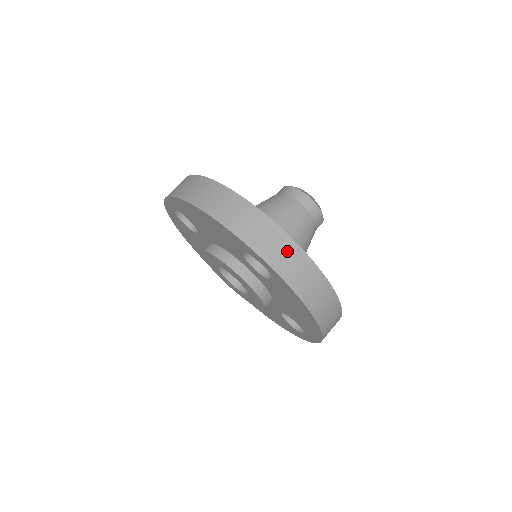
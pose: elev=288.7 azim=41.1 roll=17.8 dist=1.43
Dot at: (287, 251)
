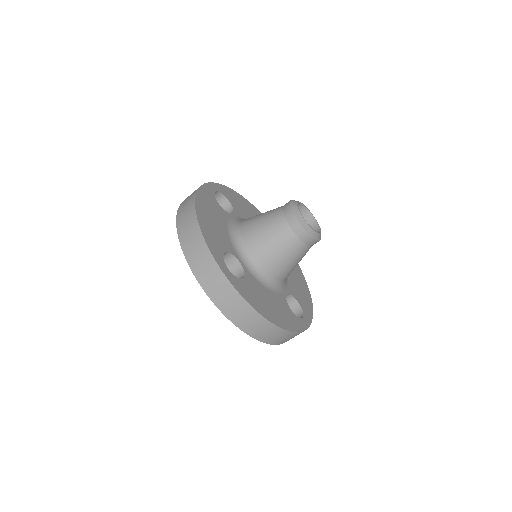
Dot at: (218, 282)
